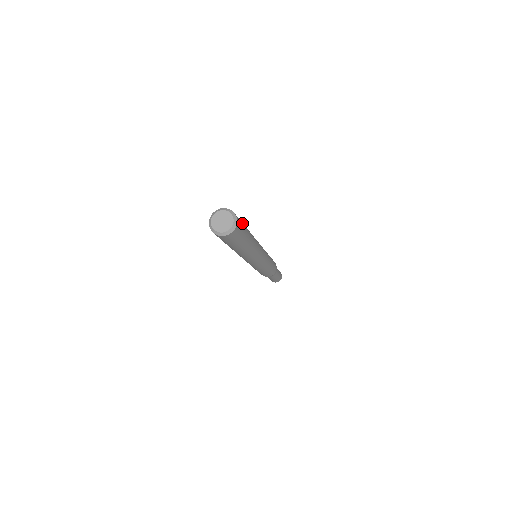
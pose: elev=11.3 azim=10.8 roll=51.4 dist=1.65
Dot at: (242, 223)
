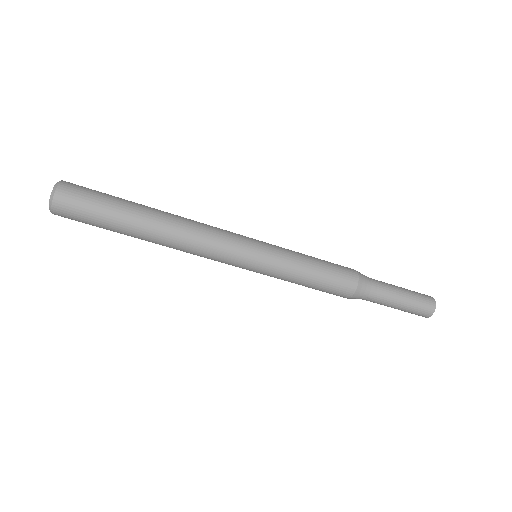
Dot at: occluded
